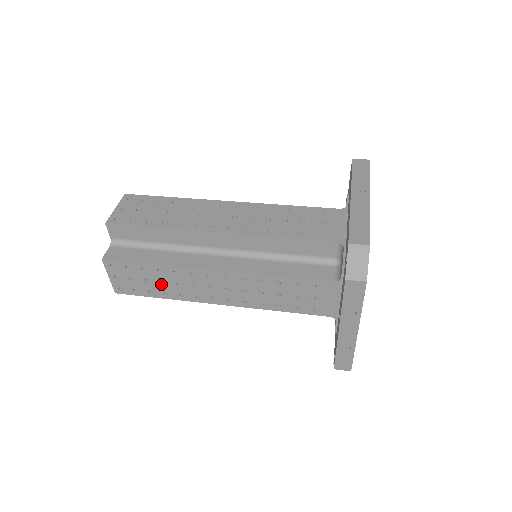
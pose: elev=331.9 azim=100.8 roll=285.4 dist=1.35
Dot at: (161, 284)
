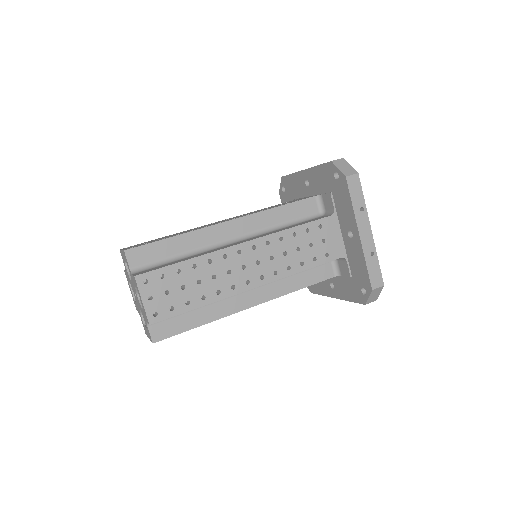
Dot at: (197, 285)
